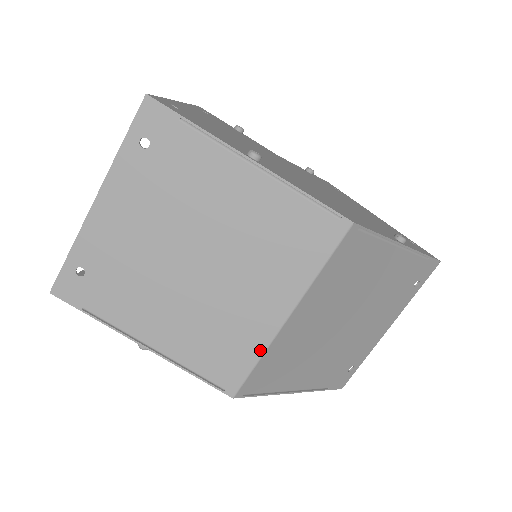
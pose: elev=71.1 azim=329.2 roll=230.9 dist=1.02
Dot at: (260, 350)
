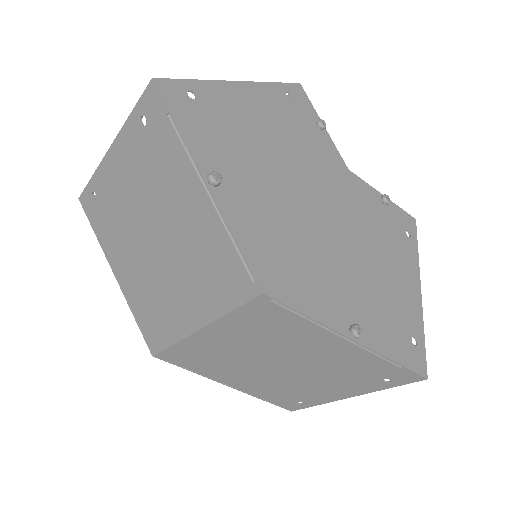
Dot at: (175, 338)
